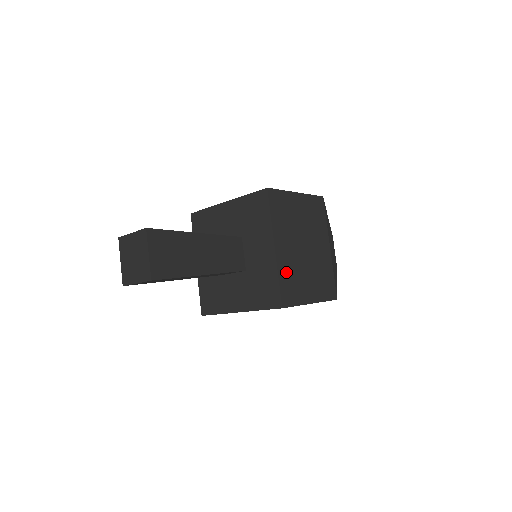
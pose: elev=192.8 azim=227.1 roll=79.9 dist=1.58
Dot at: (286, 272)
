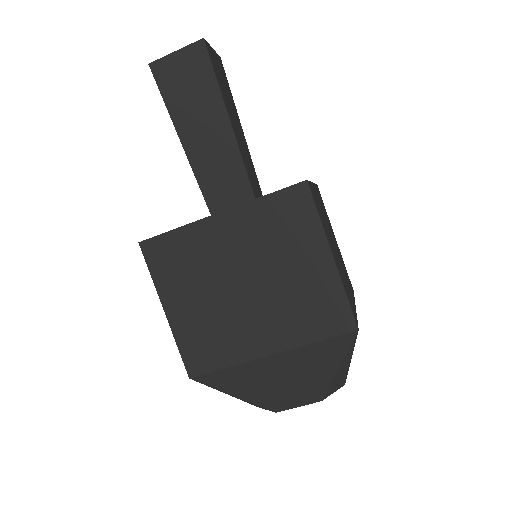
Dot at: (317, 200)
